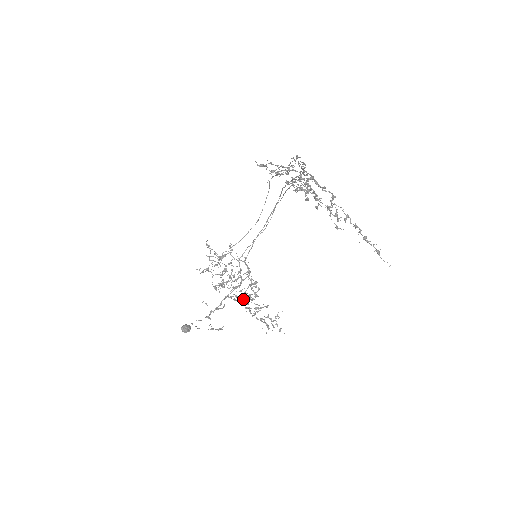
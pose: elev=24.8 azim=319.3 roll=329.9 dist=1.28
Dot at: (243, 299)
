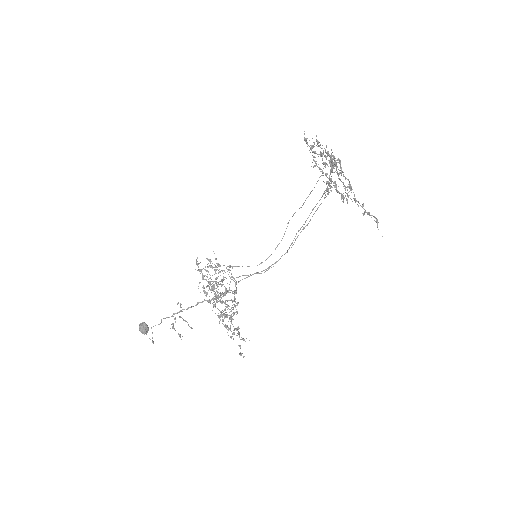
Dot at: (222, 301)
